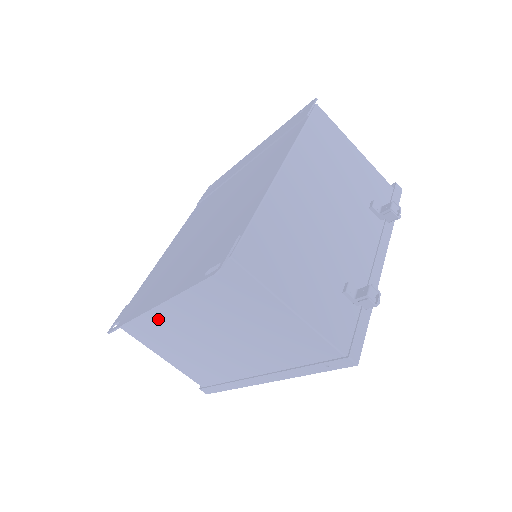
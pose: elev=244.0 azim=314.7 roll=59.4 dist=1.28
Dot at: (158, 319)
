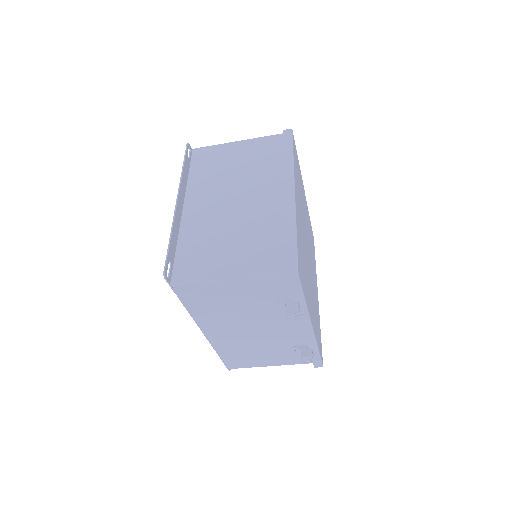
Dot at: occluded
